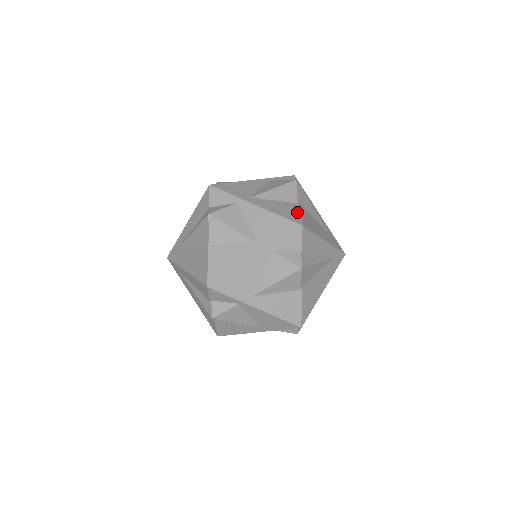
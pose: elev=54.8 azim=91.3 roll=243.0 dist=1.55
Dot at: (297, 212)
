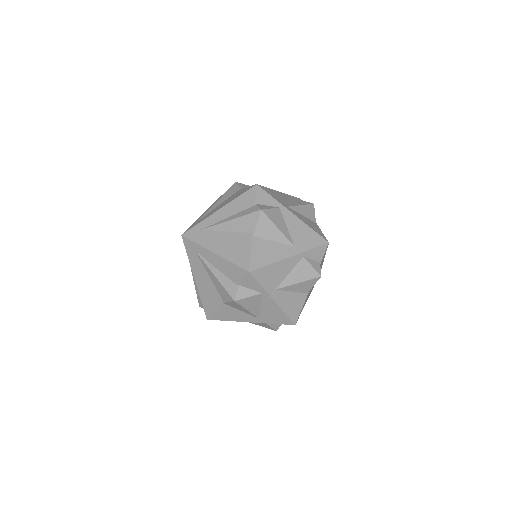
Dot at: (320, 230)
